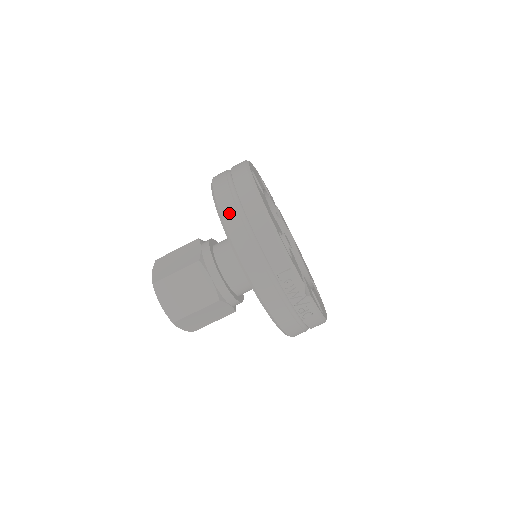
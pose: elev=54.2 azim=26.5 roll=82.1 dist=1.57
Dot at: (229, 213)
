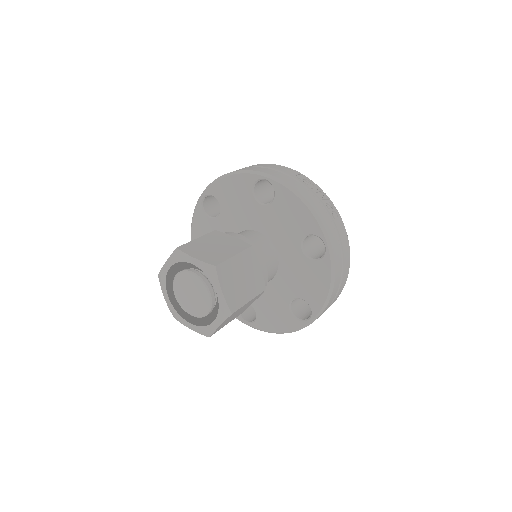
Dot at: occluded
